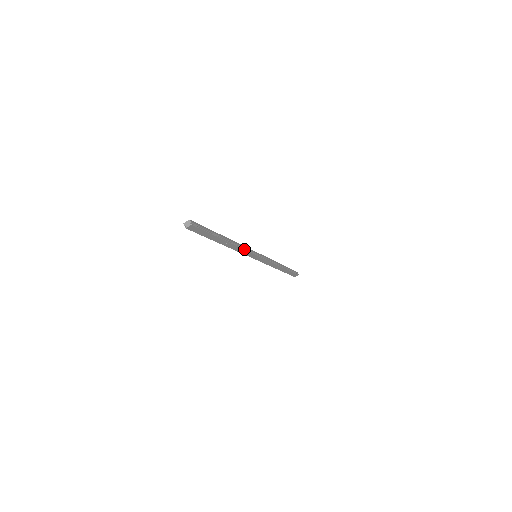
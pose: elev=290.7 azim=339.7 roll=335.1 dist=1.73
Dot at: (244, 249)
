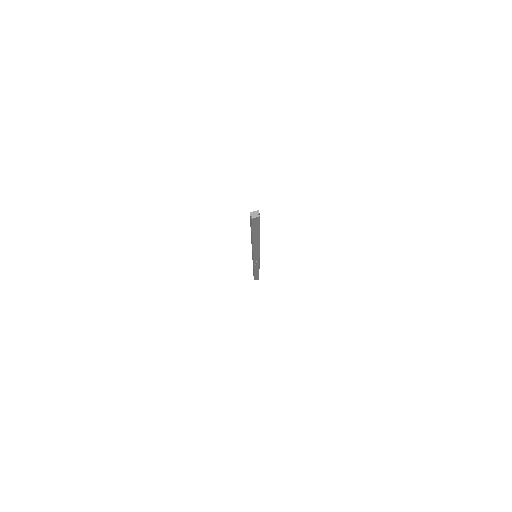
Dot at: (259, 248)
